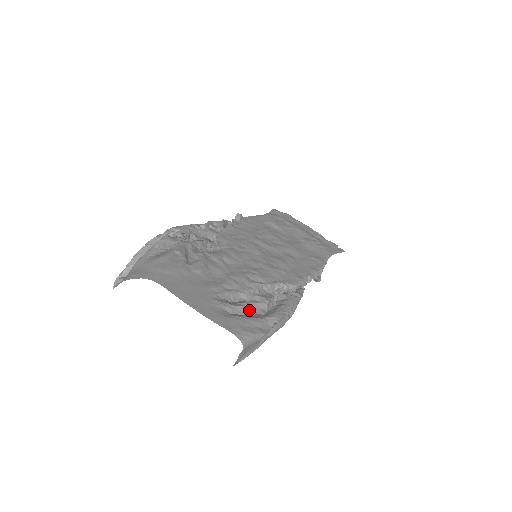
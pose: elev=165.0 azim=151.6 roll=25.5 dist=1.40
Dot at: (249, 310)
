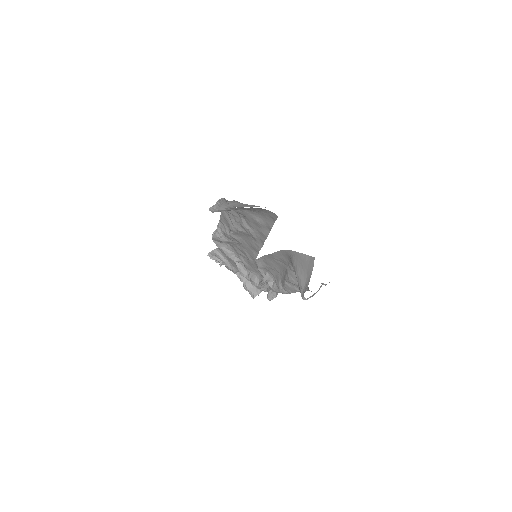
Dot at: occluded
